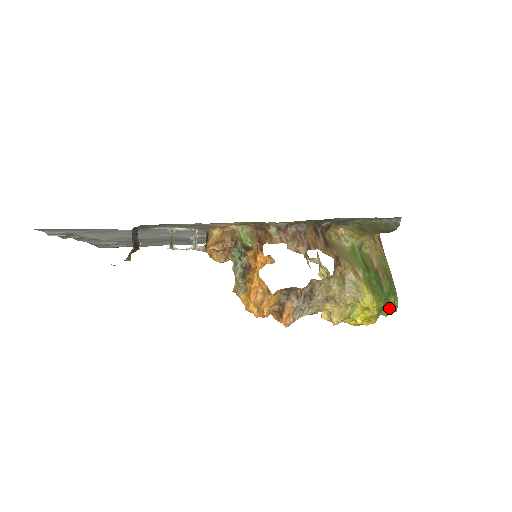
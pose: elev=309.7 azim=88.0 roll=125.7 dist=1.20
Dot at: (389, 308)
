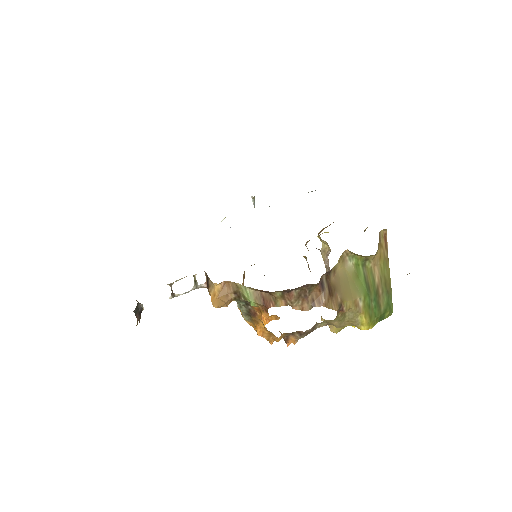
Dot at: (383, 319)
